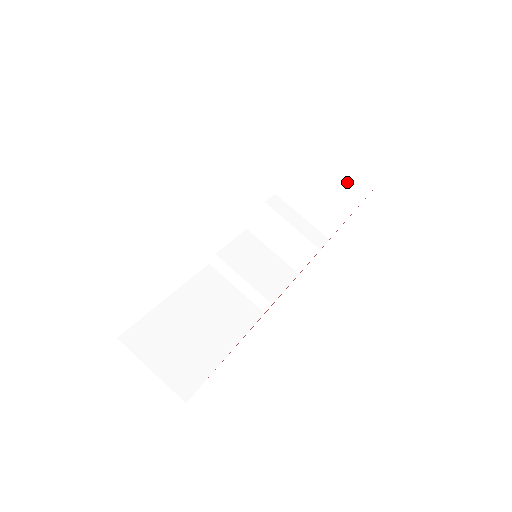
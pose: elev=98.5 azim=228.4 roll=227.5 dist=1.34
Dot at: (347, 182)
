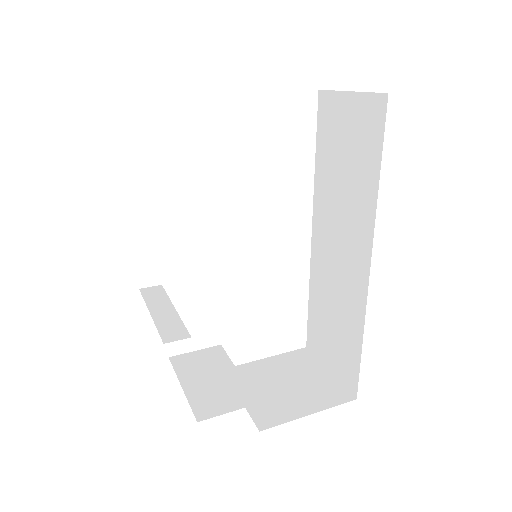
Dot at: (322, 386)
